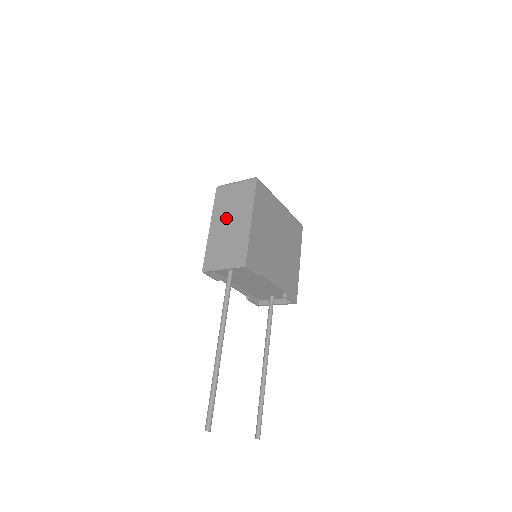
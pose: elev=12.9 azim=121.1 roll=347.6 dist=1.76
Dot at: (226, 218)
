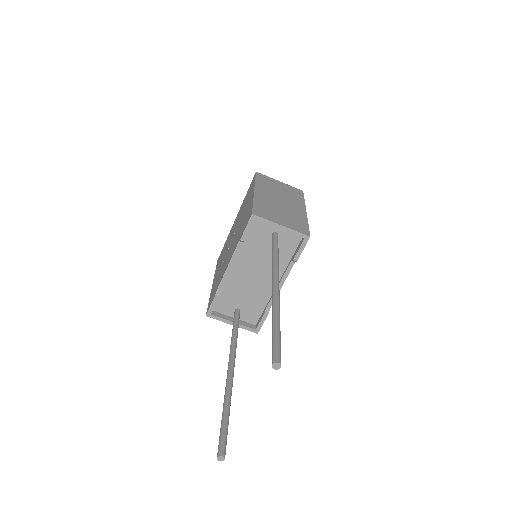
Dot at: (275, 195)
